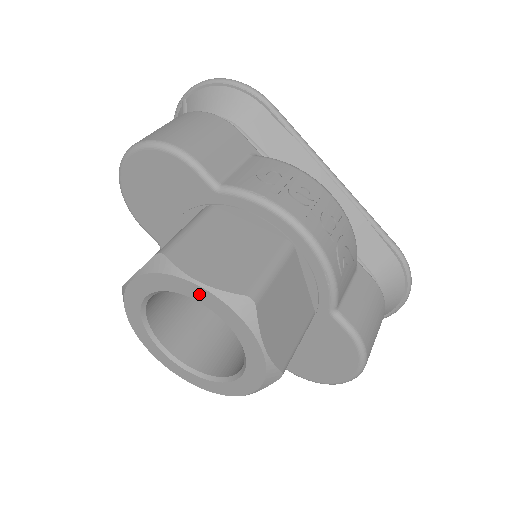
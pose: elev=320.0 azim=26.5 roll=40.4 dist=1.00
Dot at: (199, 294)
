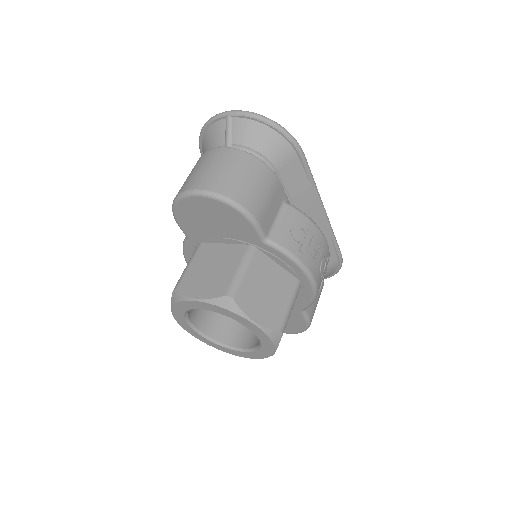
Dot at: (250, 326)
